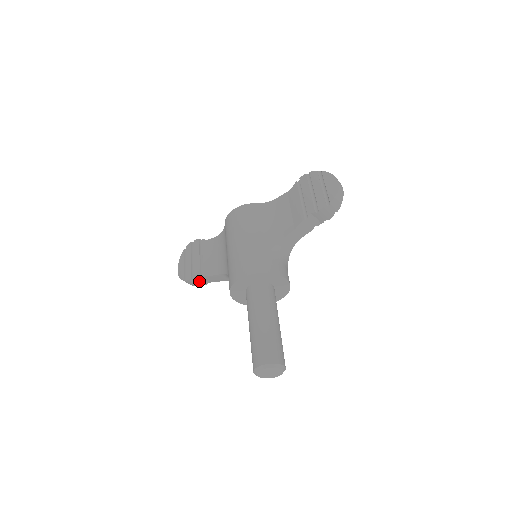
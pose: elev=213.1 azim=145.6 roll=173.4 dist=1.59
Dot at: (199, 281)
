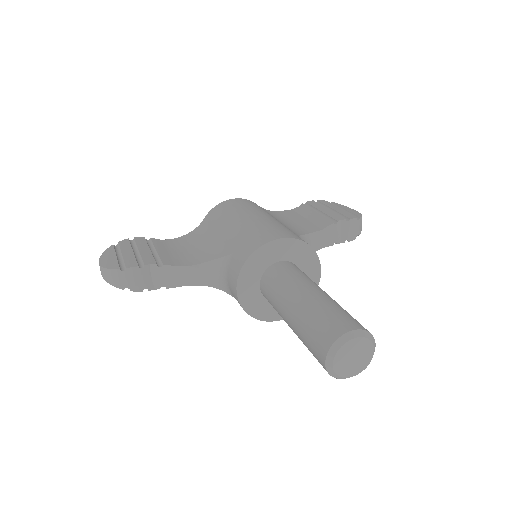
Dot at: (145, 277)
